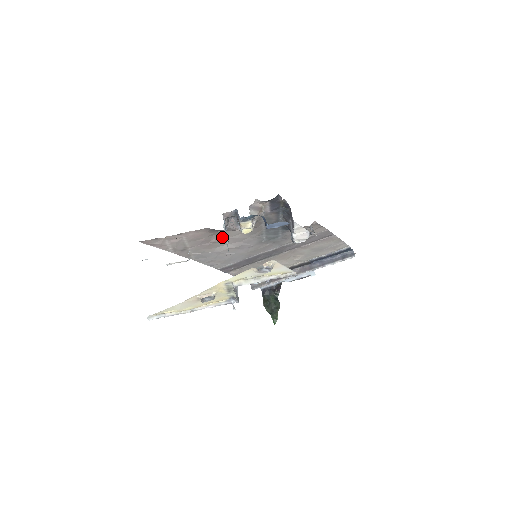
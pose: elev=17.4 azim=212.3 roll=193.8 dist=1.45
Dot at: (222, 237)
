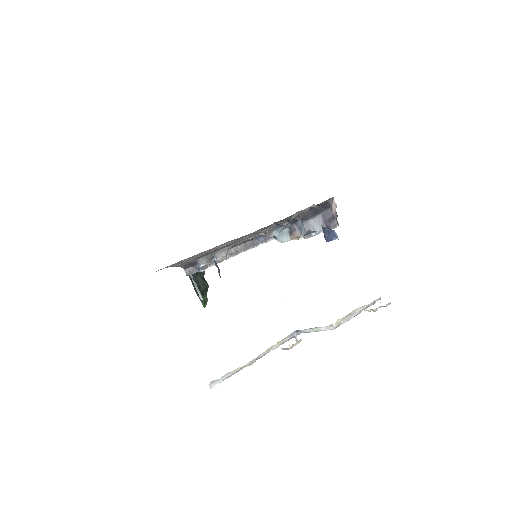
Dot at: occluded
